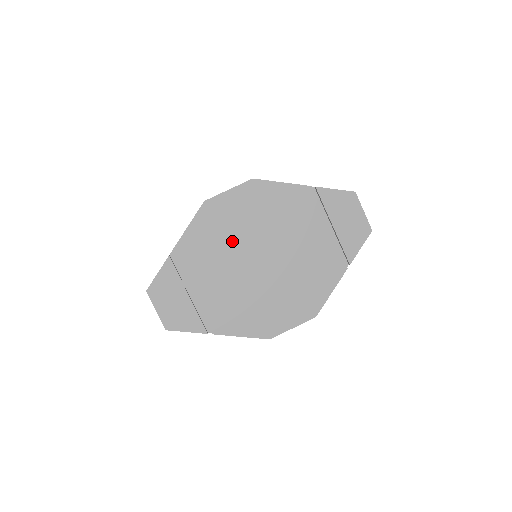
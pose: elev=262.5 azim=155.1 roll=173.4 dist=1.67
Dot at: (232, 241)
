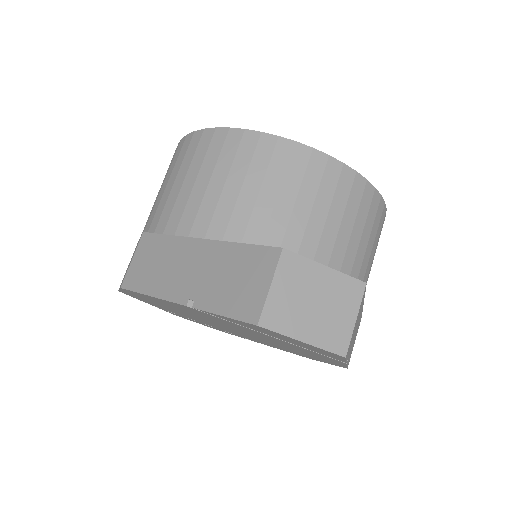
Dot at: (185, 314)
